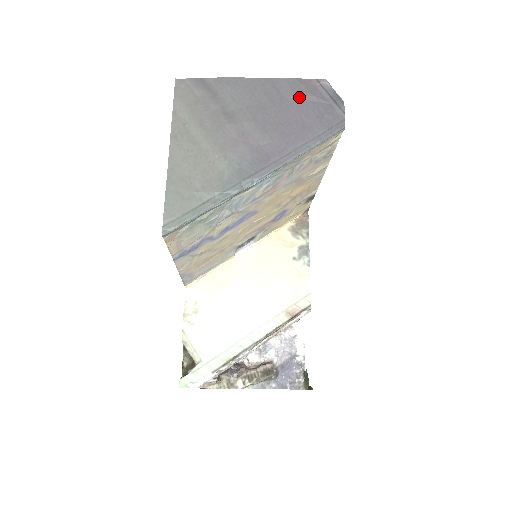
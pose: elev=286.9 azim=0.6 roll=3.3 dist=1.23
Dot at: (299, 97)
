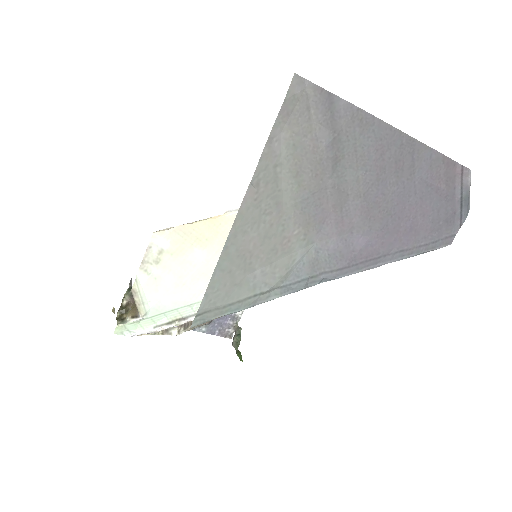
Dot at: (430, 184)
